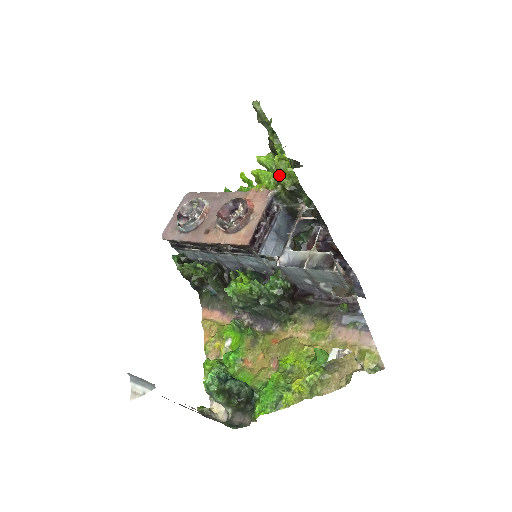
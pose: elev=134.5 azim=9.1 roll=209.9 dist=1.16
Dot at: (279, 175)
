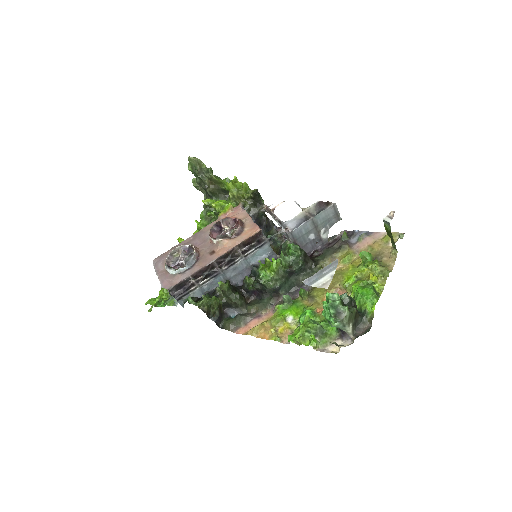
Dot at: (239, 192)
